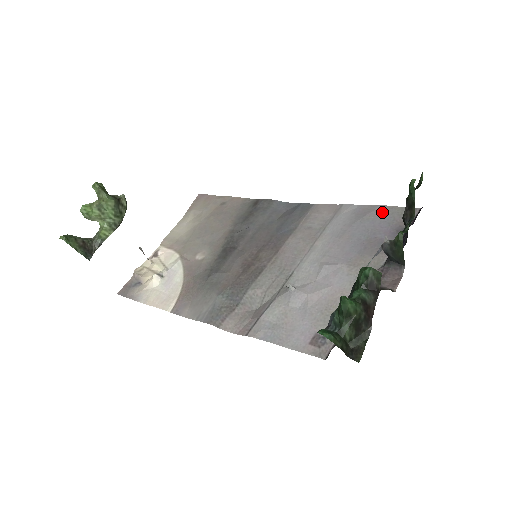
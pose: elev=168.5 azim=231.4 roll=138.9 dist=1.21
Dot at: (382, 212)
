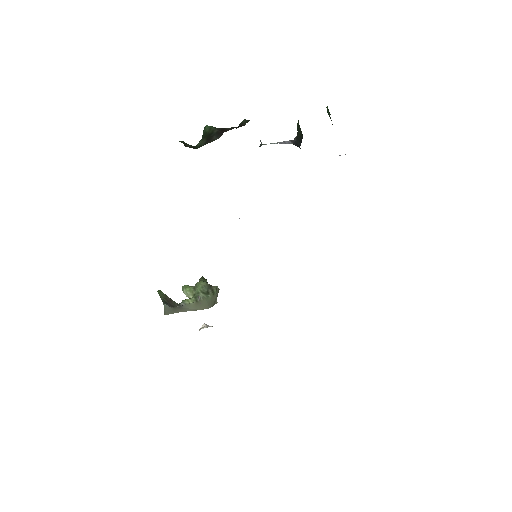
Dot at: occluded
